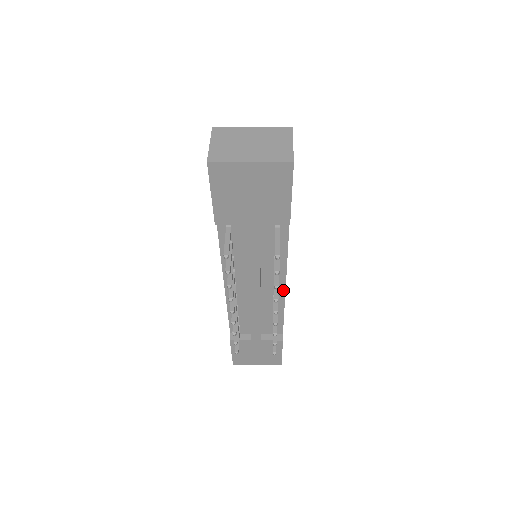
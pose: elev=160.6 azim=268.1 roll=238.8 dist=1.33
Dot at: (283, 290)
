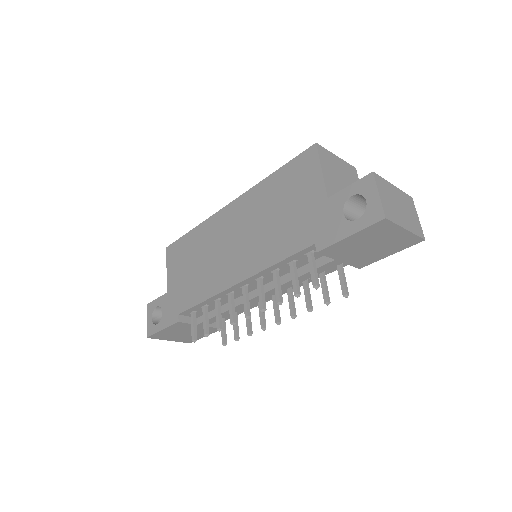
Dot at: occluded
